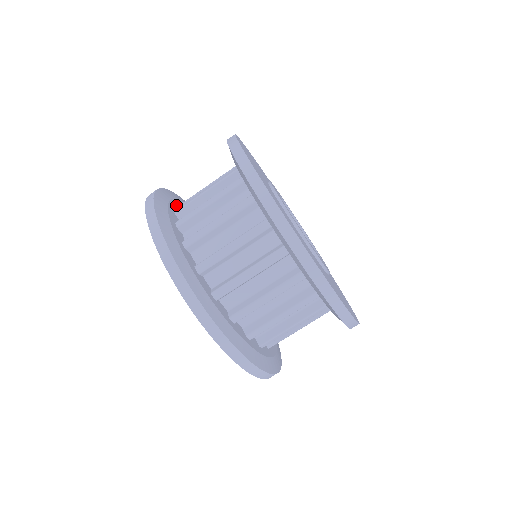
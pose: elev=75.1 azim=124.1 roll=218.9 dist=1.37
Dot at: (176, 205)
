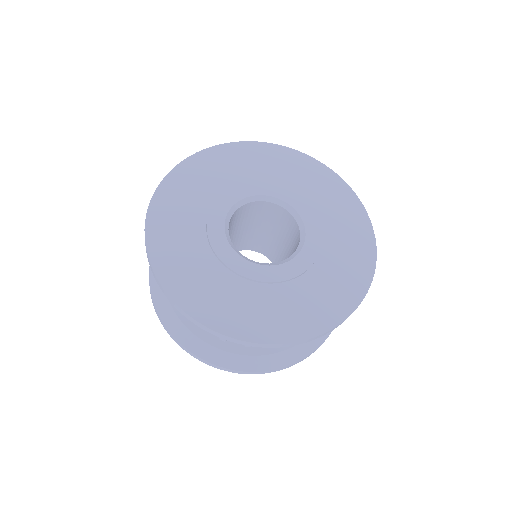
Dot at: occluded
